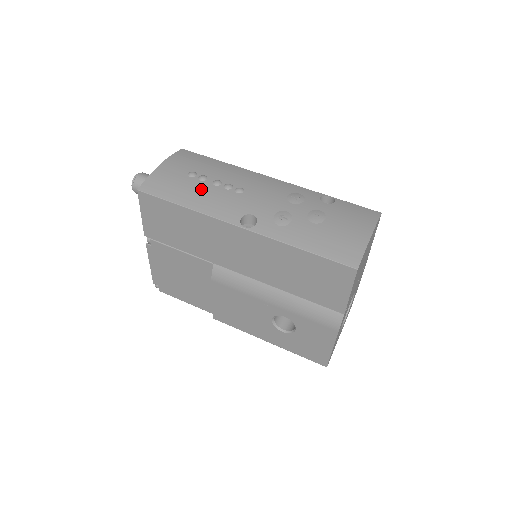
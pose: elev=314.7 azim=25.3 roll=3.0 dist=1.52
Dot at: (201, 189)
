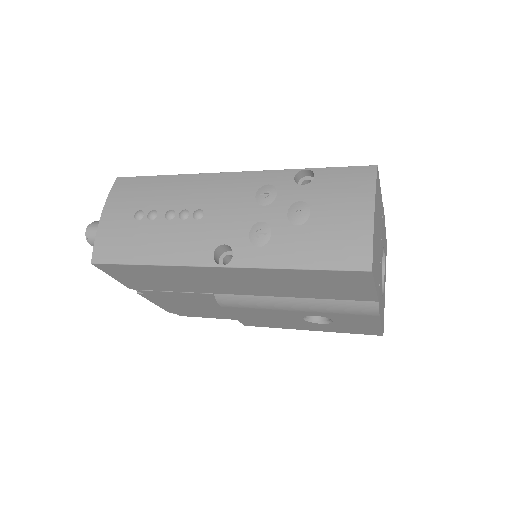
Dot at: (156, 233)
